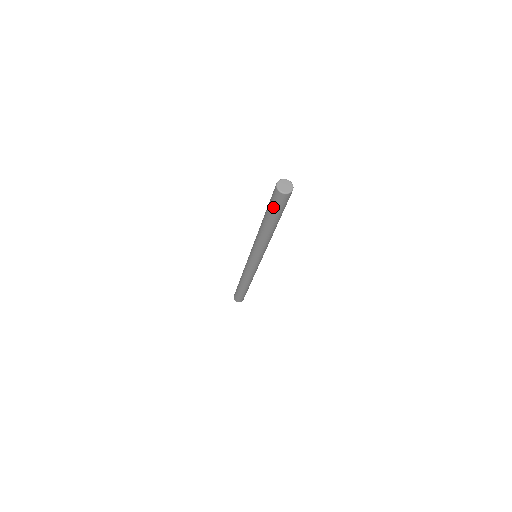
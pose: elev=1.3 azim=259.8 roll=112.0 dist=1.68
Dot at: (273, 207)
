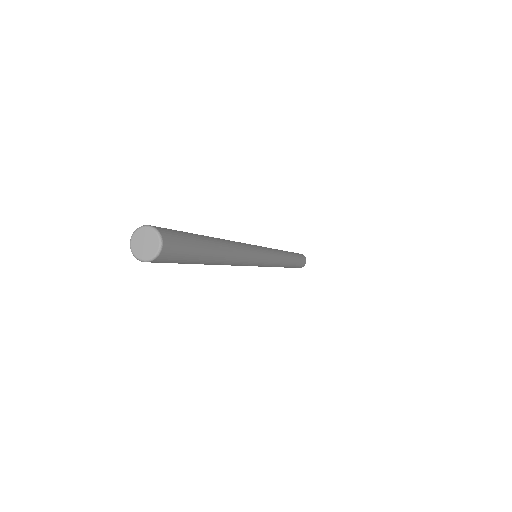
Dot at: occluded
